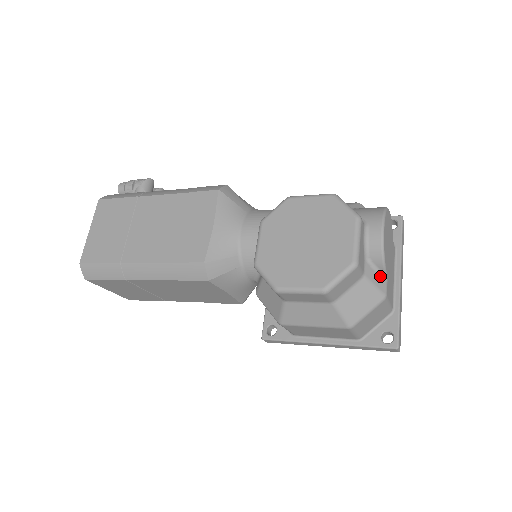
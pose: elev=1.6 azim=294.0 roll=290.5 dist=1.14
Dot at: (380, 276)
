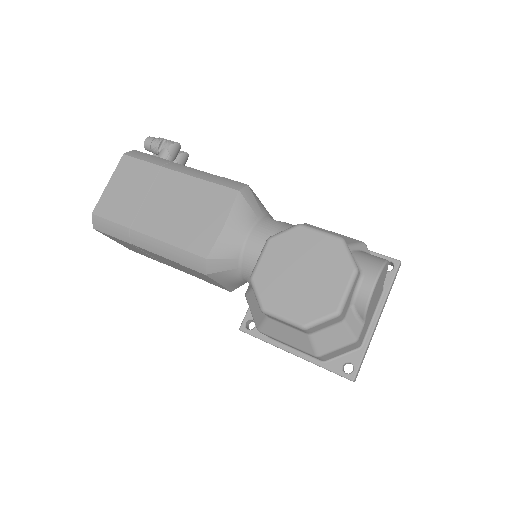
Dot at: (358, 322)
